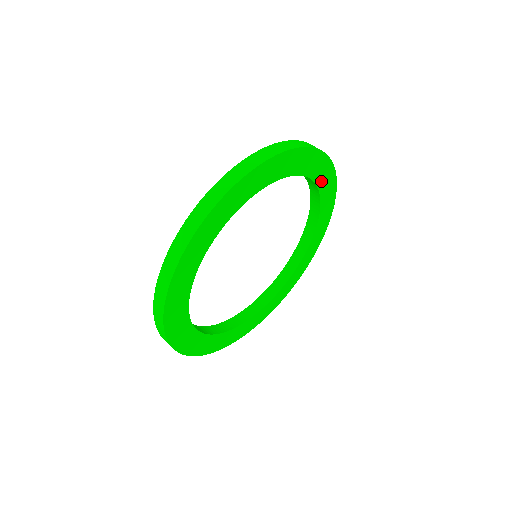
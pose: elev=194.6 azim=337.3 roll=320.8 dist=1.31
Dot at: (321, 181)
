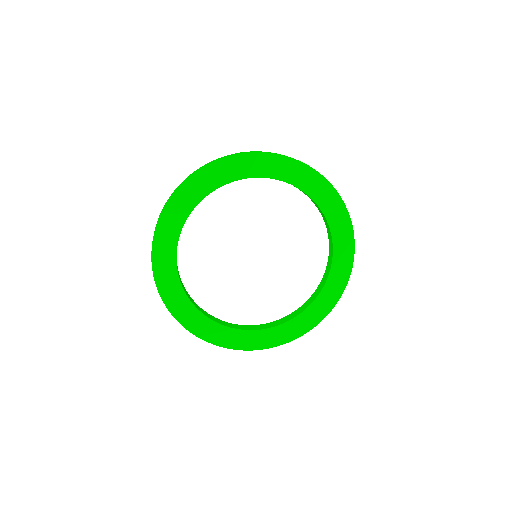
Dot at: (263, 171)
